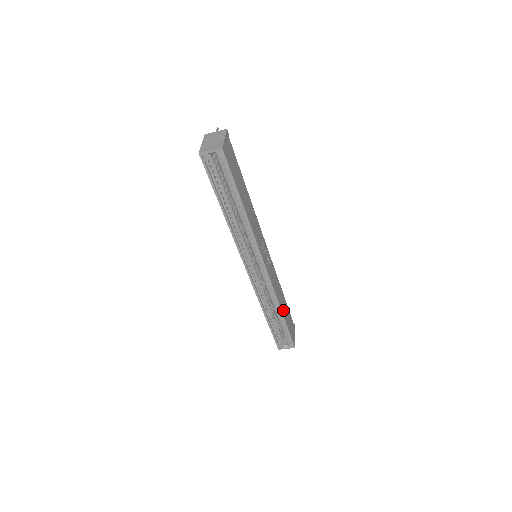
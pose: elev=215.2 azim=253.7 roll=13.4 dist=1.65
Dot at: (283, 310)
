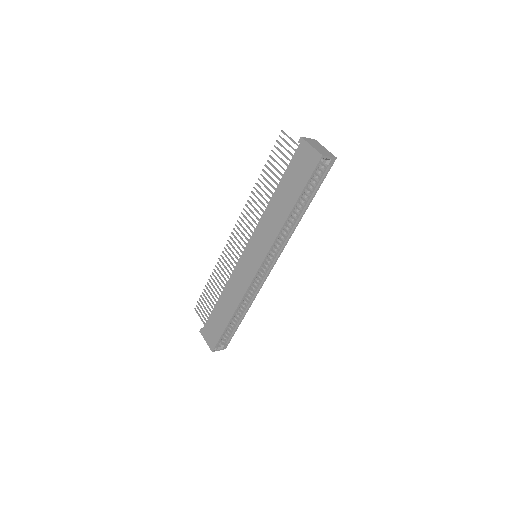
Dot at: occluded
